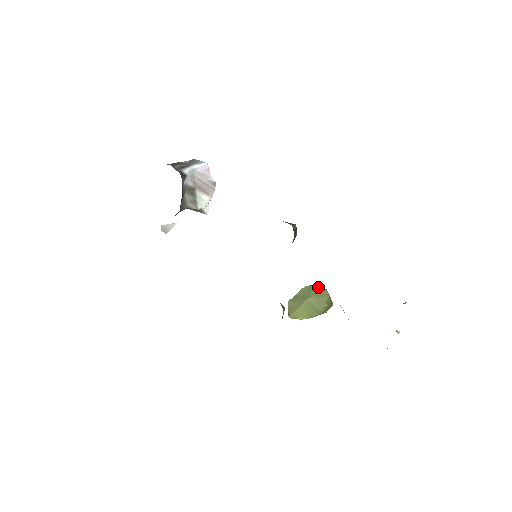
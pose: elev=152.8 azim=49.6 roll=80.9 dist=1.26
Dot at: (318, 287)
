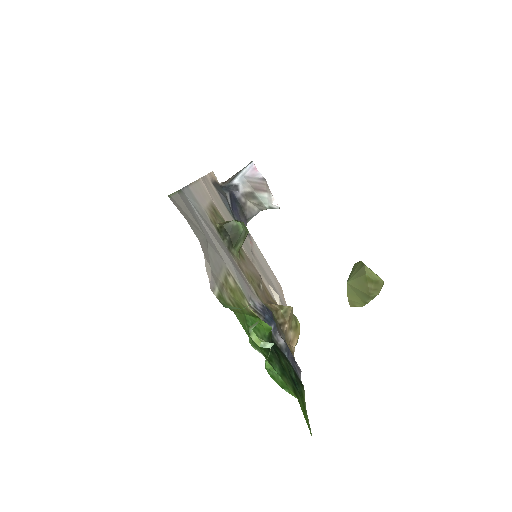
Dot at: (359, 263)
